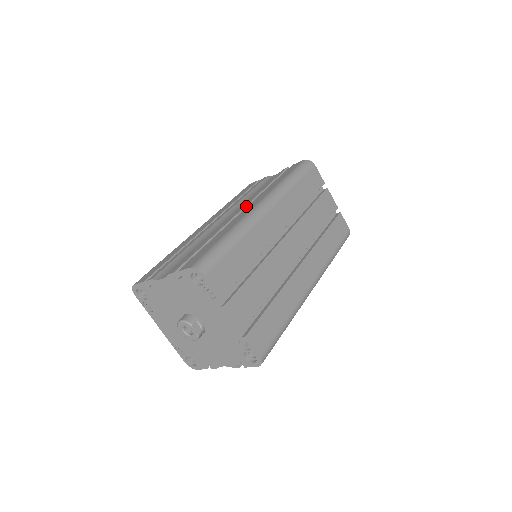
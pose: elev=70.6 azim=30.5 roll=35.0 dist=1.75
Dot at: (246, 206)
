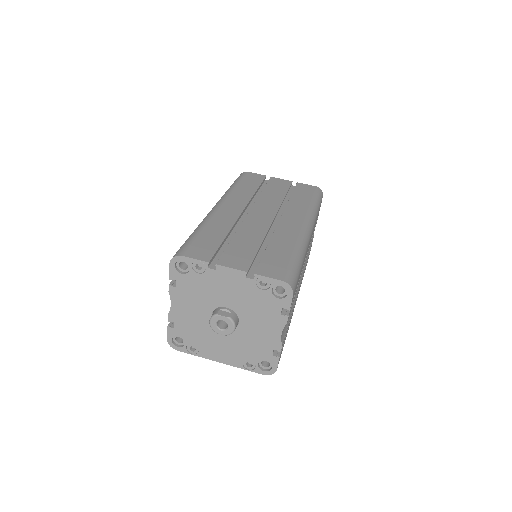
Dot at: occluded
